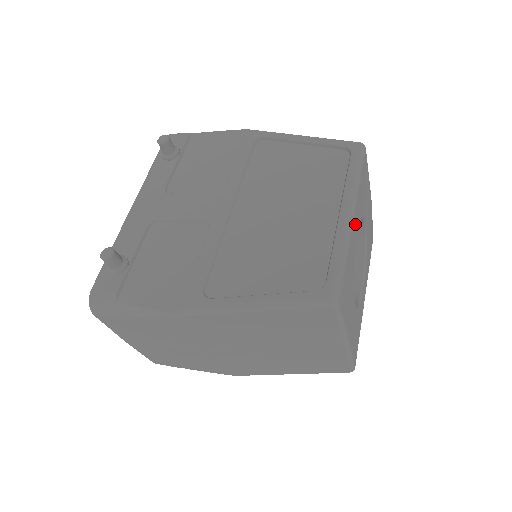
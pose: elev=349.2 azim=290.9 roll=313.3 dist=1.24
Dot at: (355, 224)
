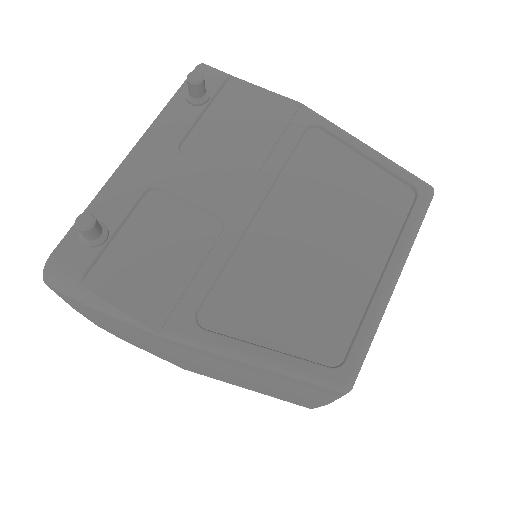
Dot at: occluded
